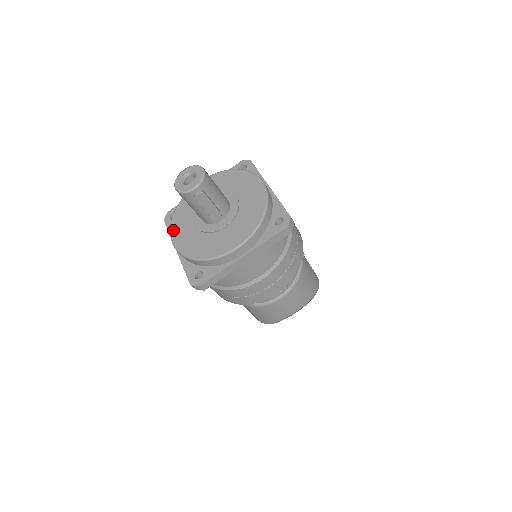
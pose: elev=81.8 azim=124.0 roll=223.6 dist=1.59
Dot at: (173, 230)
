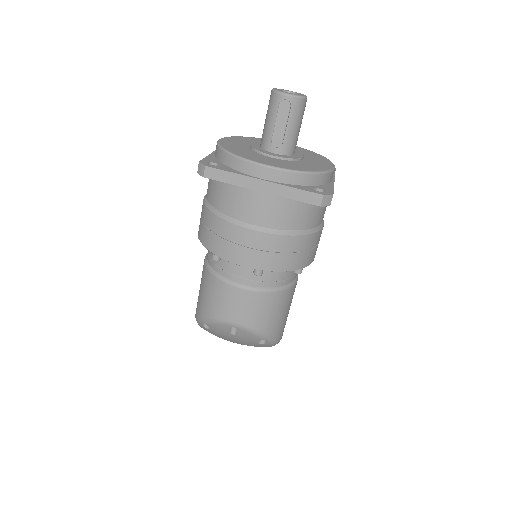
Dot at: (230, 137)
